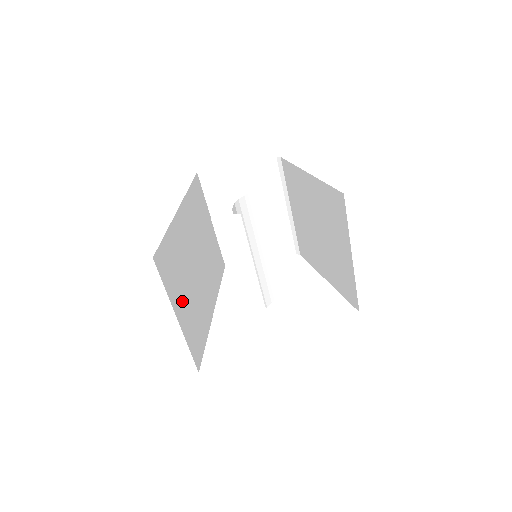
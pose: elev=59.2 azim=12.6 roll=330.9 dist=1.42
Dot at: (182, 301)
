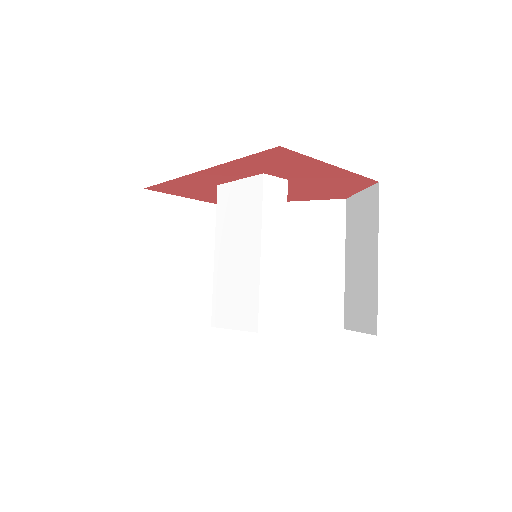
Dot at: occluded
